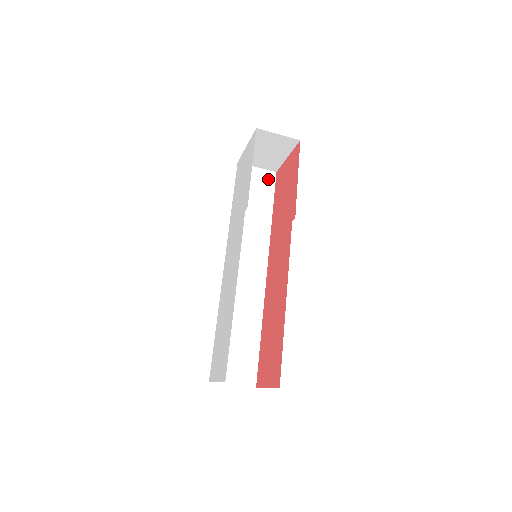
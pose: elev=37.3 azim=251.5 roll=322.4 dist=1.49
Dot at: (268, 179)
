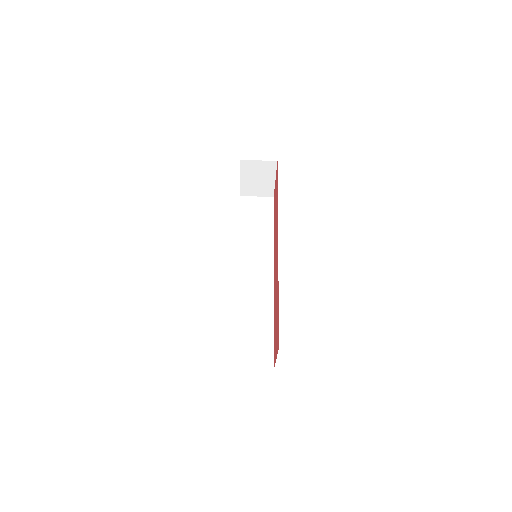
Dot at: (267, 203)
